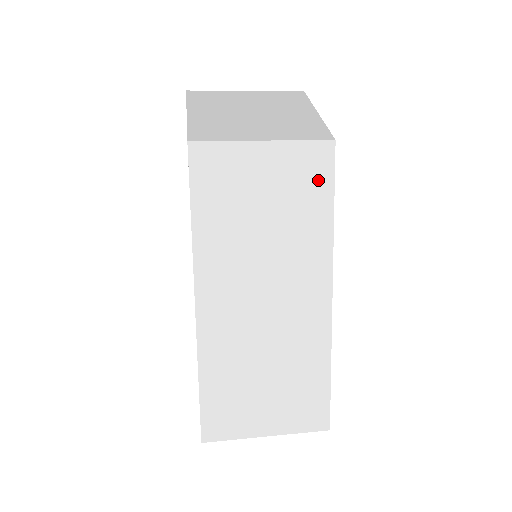
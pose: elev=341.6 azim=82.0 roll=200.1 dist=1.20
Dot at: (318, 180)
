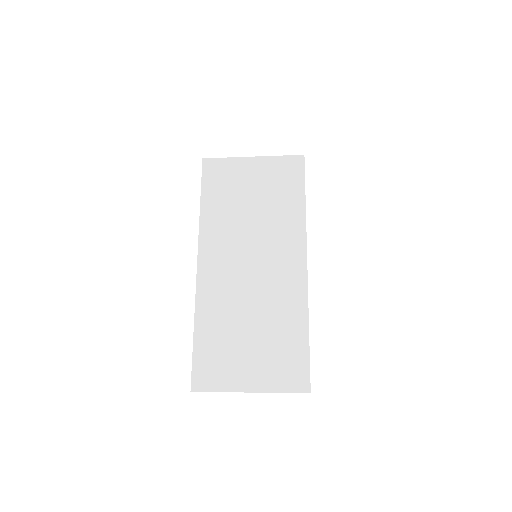
Dot at: (292, 180)
